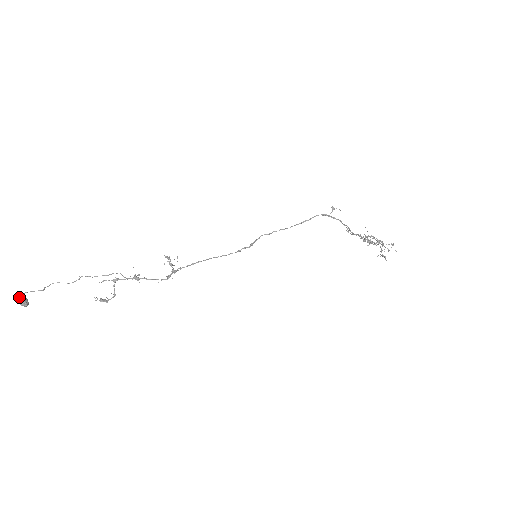
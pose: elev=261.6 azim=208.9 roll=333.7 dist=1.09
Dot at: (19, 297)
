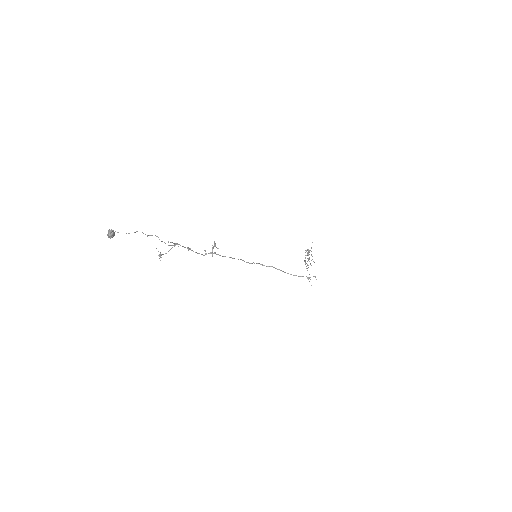
Dot at: (112, 235)
